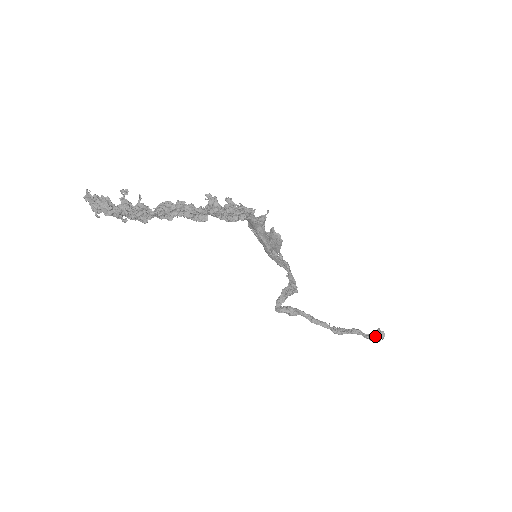
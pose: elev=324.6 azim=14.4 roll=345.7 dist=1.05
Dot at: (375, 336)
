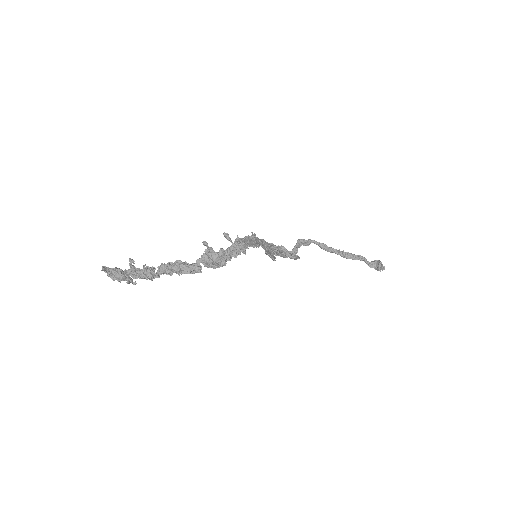
Dot at: (377, 265)
